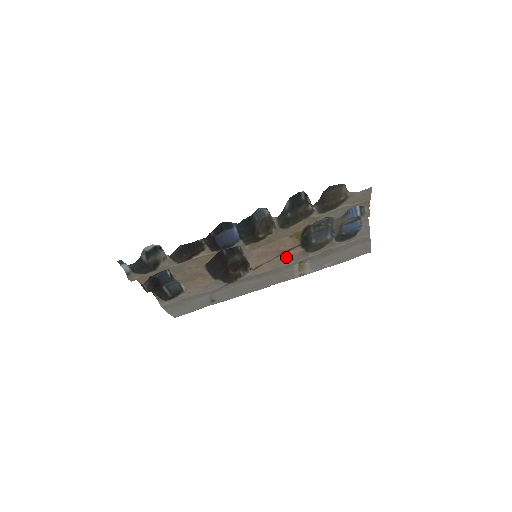
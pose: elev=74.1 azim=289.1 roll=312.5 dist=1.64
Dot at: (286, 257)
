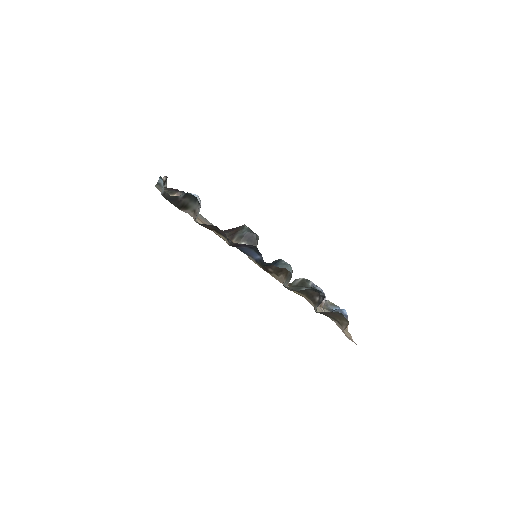
Dot at: occluded
